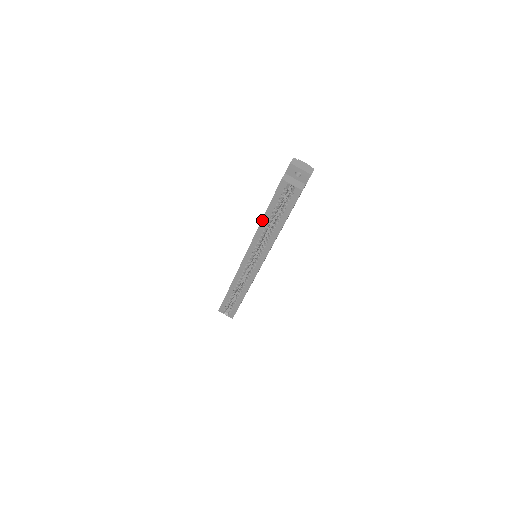
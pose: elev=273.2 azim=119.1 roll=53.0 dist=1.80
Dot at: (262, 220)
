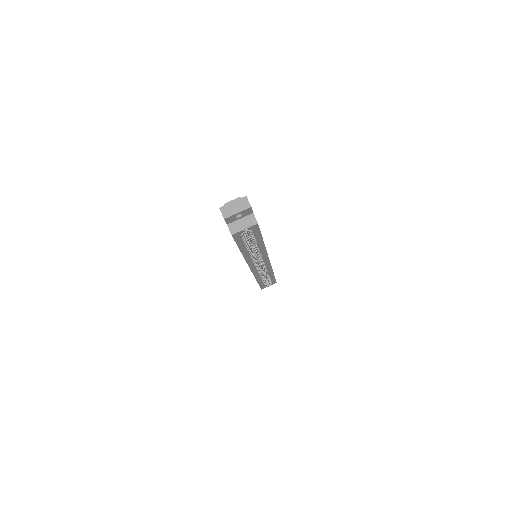
Dot at: (242, 254)
